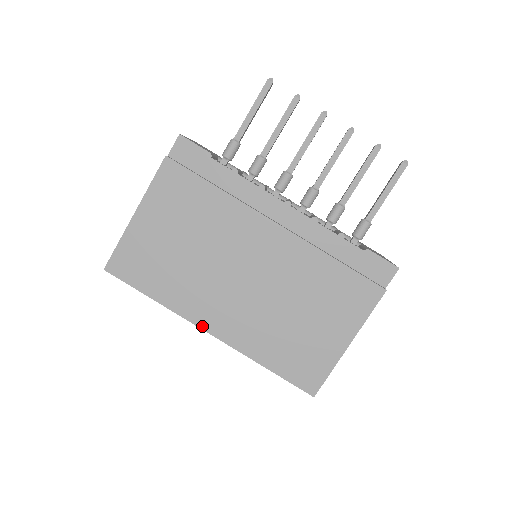
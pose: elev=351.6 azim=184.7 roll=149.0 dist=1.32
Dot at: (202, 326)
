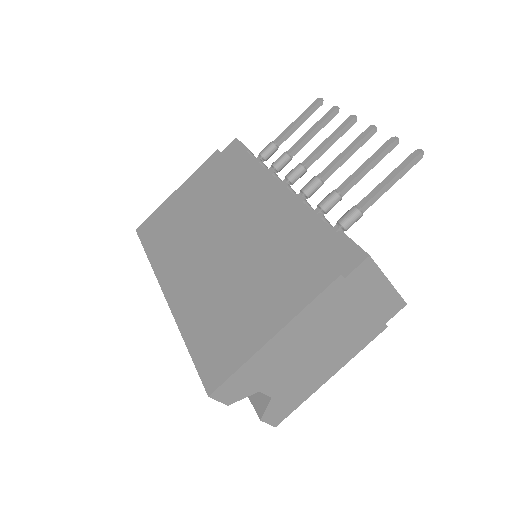
Dot at: (163, 287)
